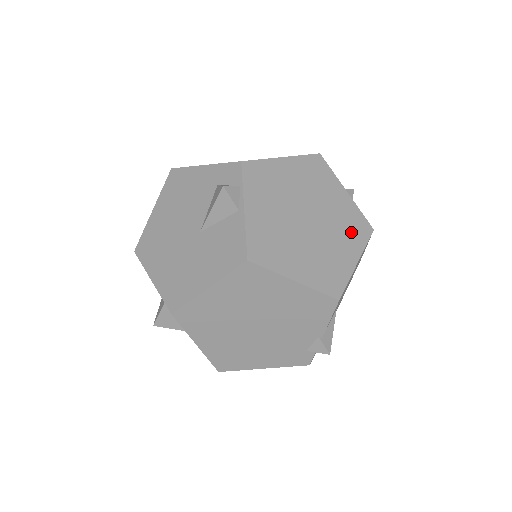
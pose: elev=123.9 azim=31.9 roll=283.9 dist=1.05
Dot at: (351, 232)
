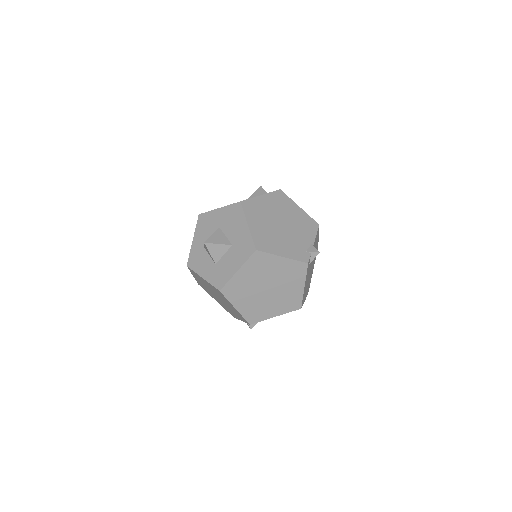
Dot at: occluded
